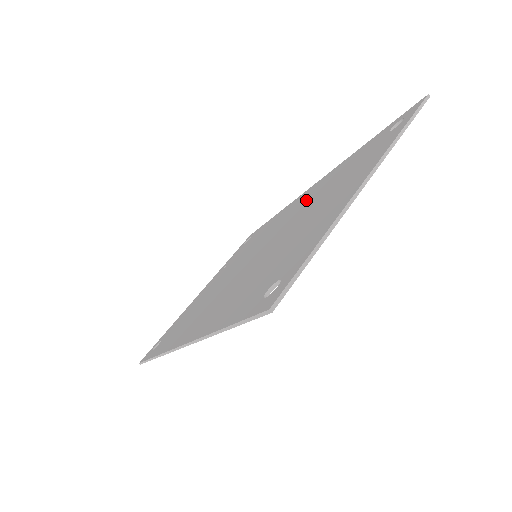
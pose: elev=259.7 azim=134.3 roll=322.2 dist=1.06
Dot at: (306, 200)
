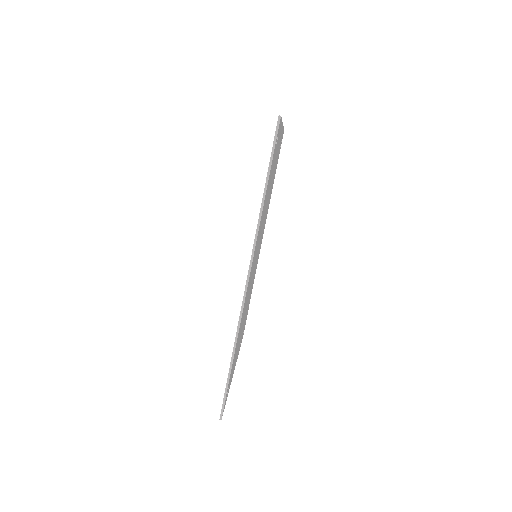
Dot at: occluded
